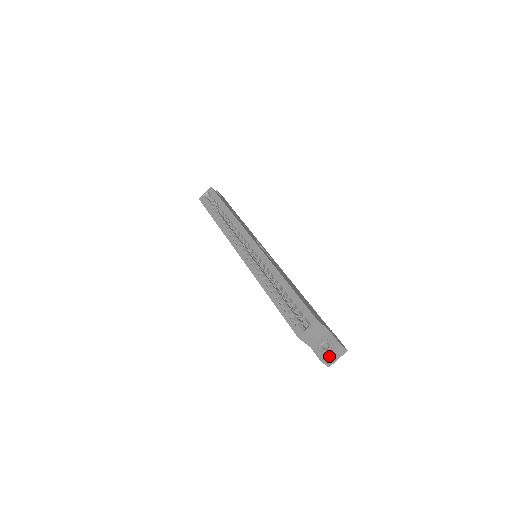
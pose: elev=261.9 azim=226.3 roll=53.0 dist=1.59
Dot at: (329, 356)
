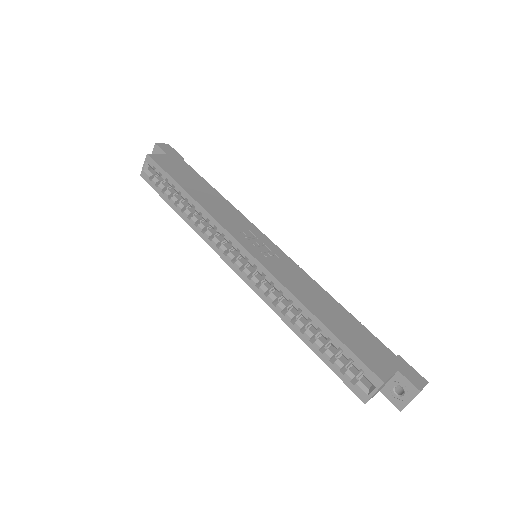
Dot at: (408, 403)
